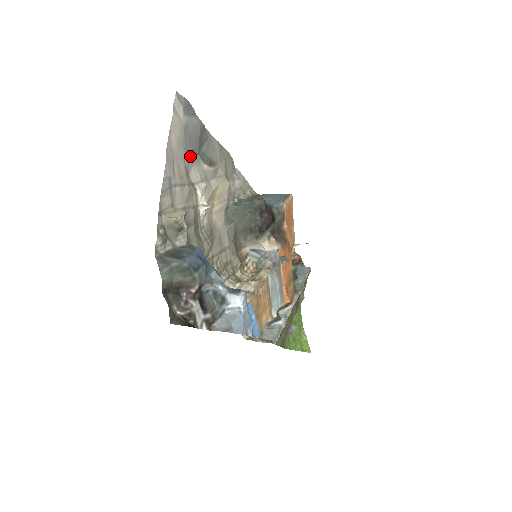
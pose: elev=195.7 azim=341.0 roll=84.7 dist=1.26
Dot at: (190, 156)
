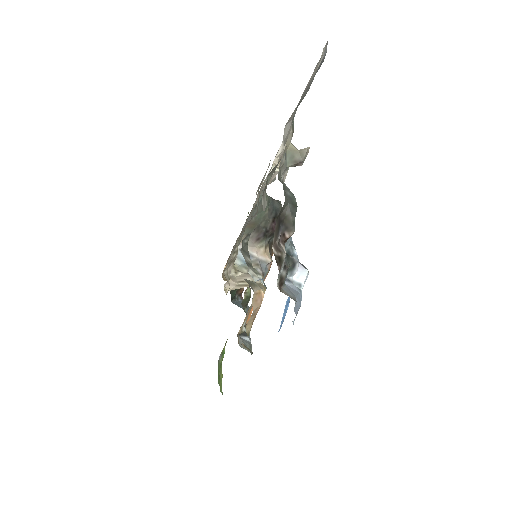
Dot at: occluded
